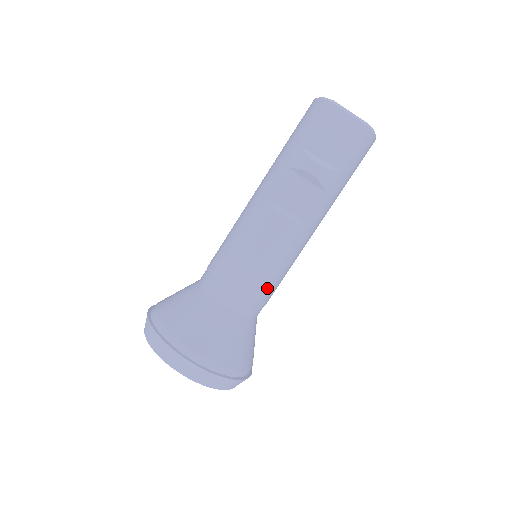
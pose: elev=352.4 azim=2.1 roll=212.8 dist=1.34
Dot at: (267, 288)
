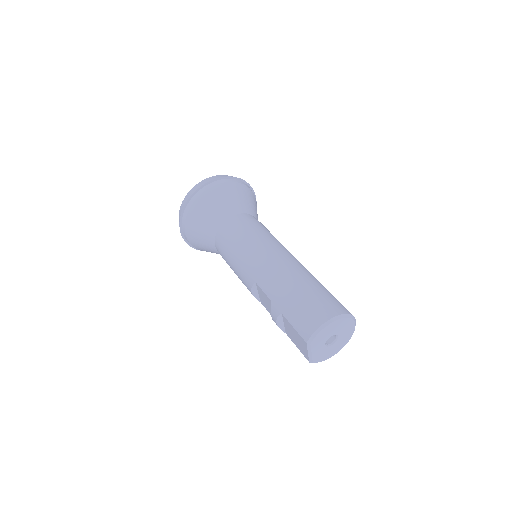
Dot at: occluded
